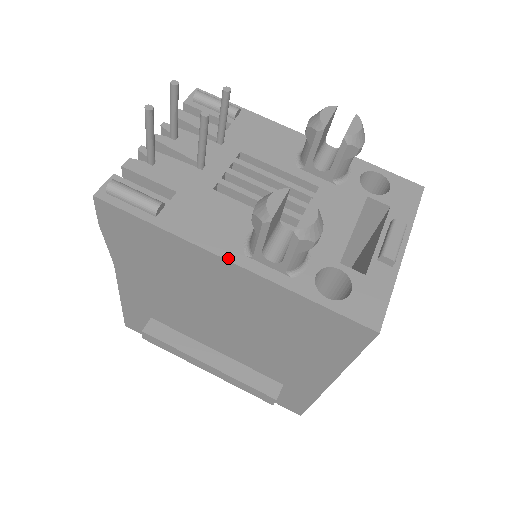
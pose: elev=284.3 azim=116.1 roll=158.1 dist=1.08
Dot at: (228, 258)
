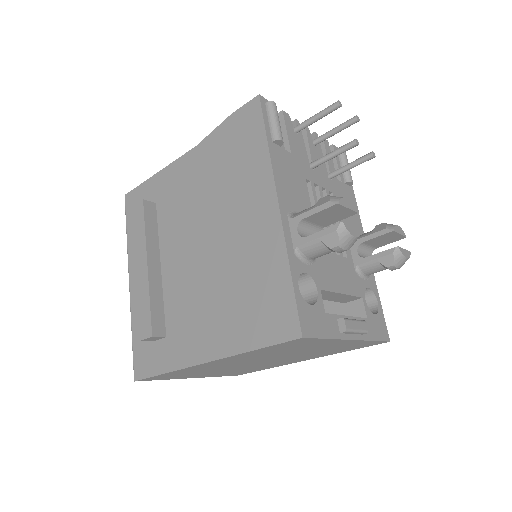
Dot at: (280, 201)
